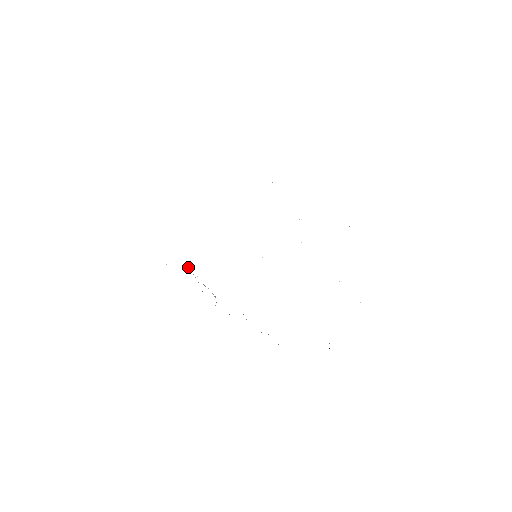
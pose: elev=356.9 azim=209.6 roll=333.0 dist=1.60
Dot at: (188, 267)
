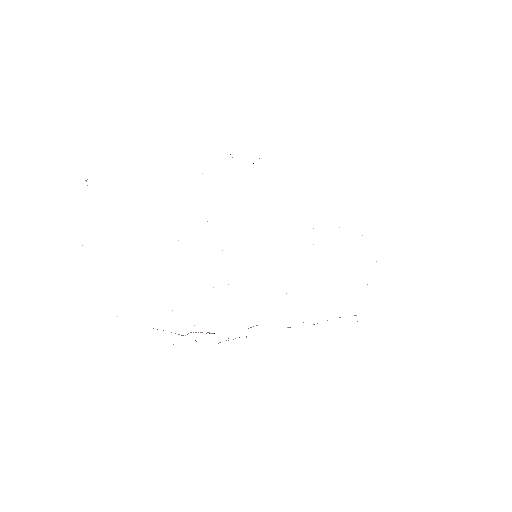
Dot at: occluded
